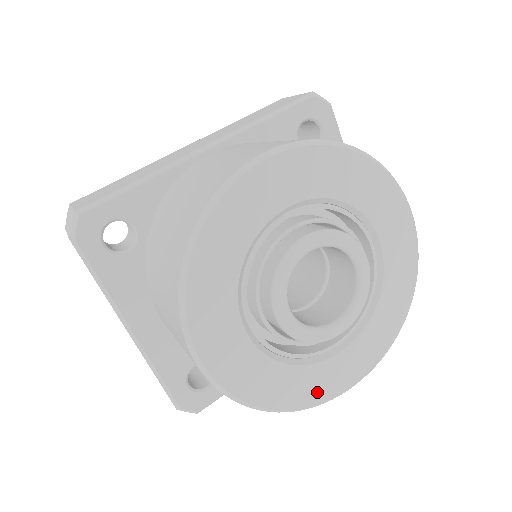
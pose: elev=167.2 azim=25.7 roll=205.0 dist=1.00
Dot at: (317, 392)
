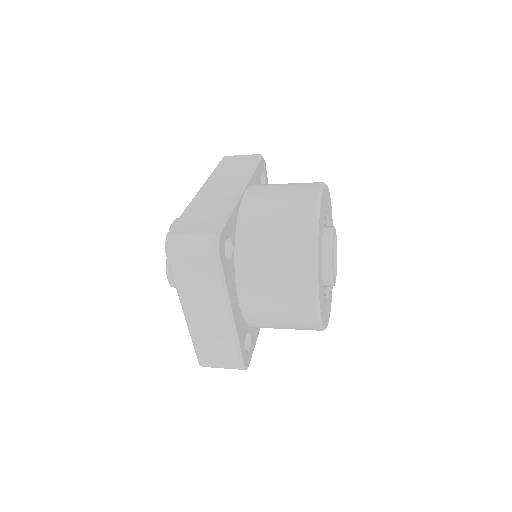
Dot at: (328, 316)
